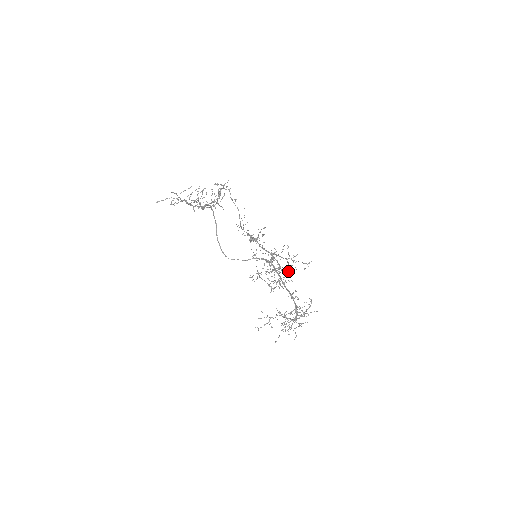
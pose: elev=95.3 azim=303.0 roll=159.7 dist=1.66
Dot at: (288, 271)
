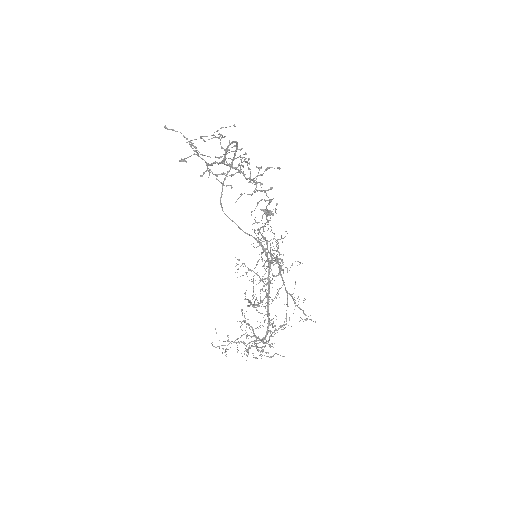
Dot at: occluded
